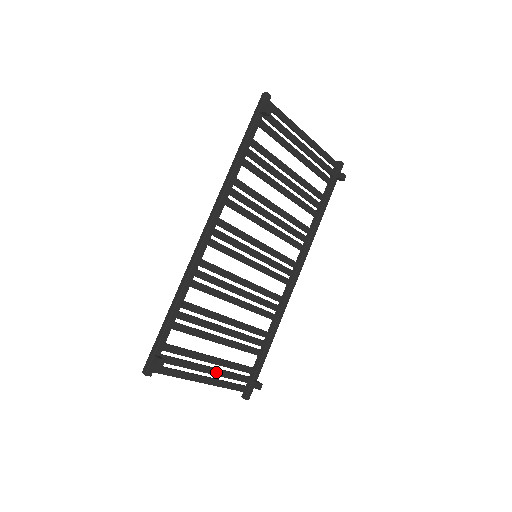
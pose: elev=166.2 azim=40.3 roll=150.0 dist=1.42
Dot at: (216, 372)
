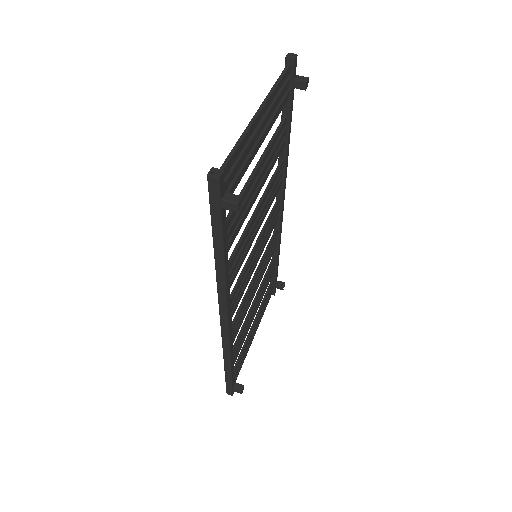
Dot at: occluded
